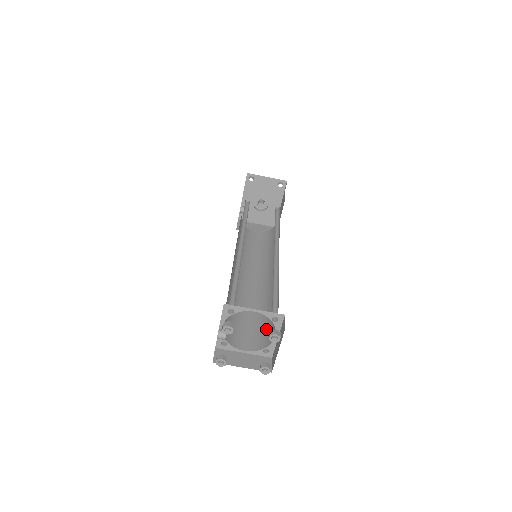
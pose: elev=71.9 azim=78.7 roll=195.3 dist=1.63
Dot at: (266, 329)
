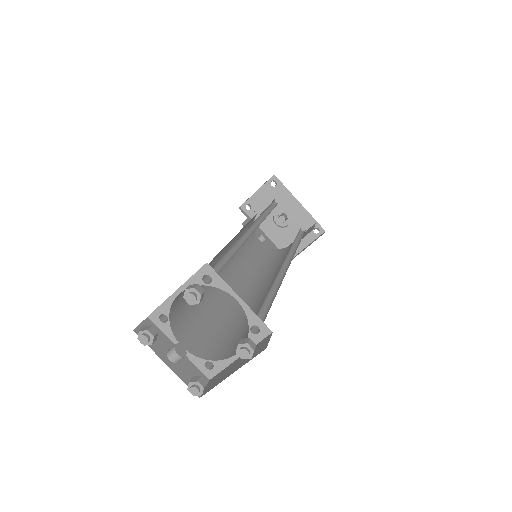
Dot at: occluded
